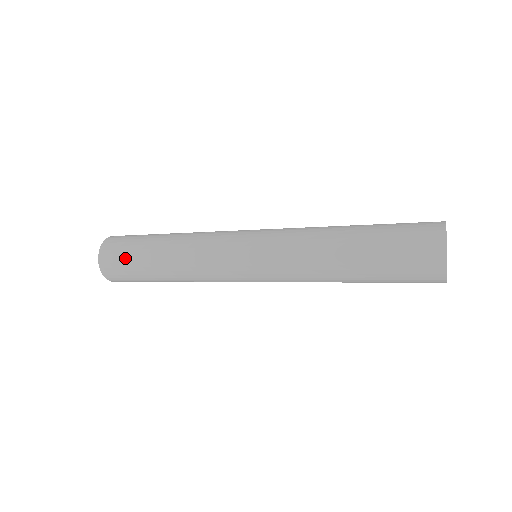
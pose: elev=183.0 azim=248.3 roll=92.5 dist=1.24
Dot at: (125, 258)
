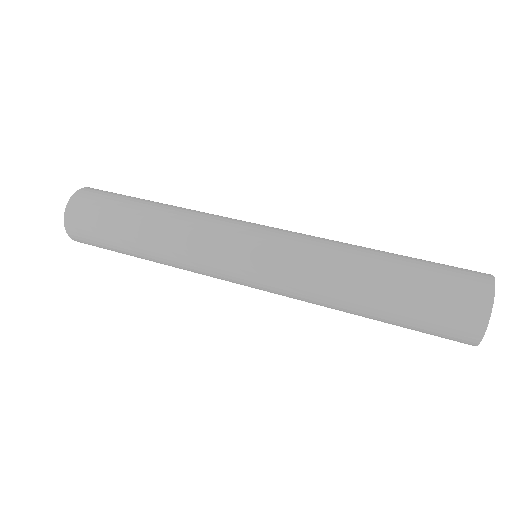
Dot at: (98, 216)
